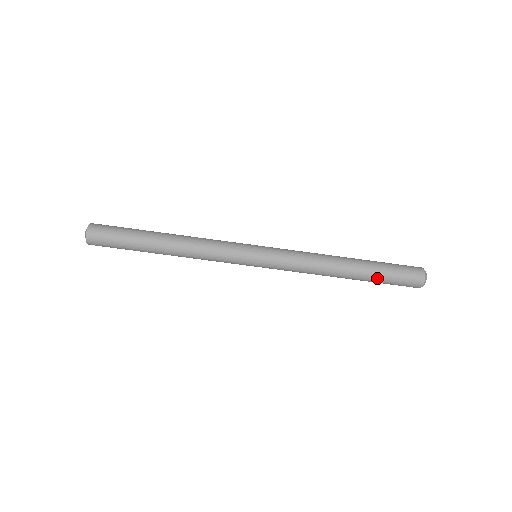
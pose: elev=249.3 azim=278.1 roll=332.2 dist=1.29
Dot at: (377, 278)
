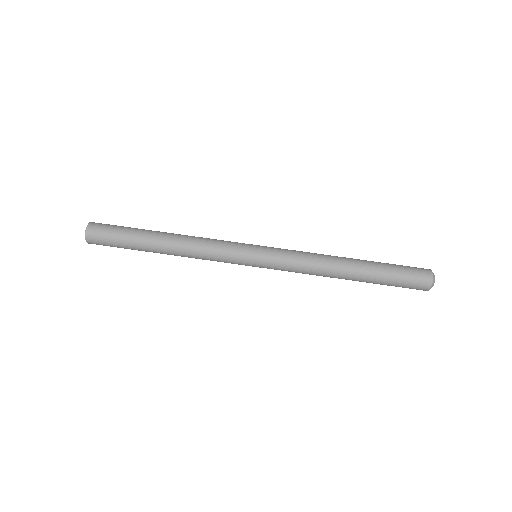
Dot at: (383, 269)
